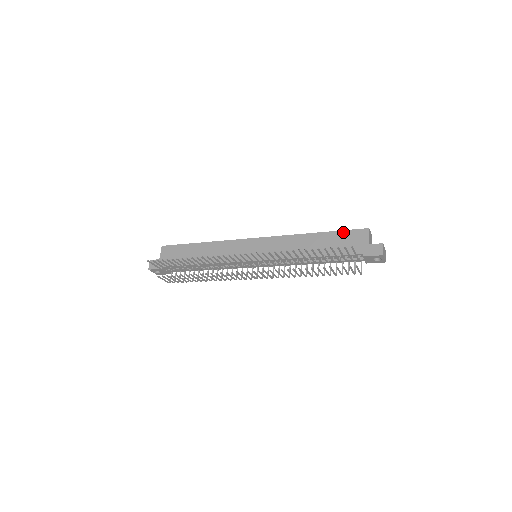
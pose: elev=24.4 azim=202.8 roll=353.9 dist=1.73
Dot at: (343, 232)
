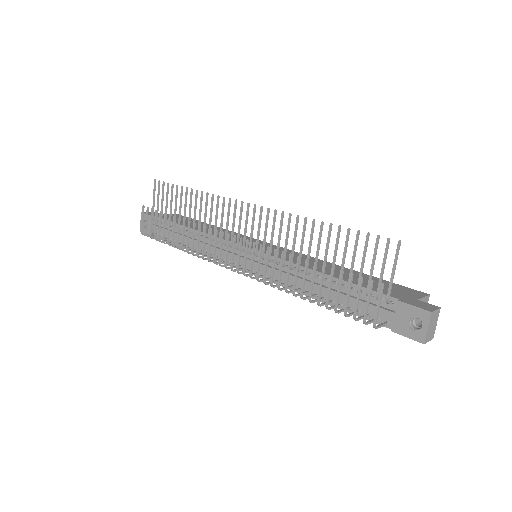
Dot at: (388, 282)
